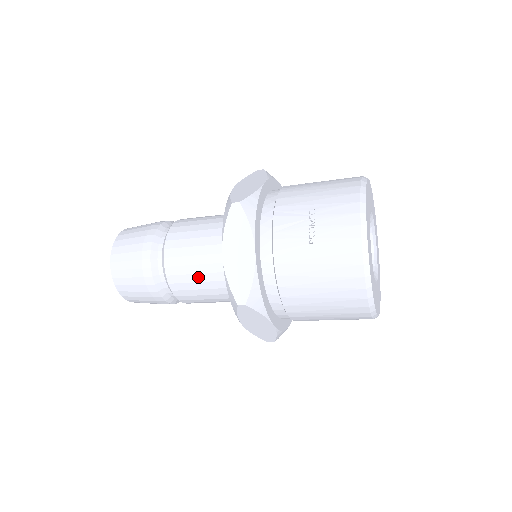
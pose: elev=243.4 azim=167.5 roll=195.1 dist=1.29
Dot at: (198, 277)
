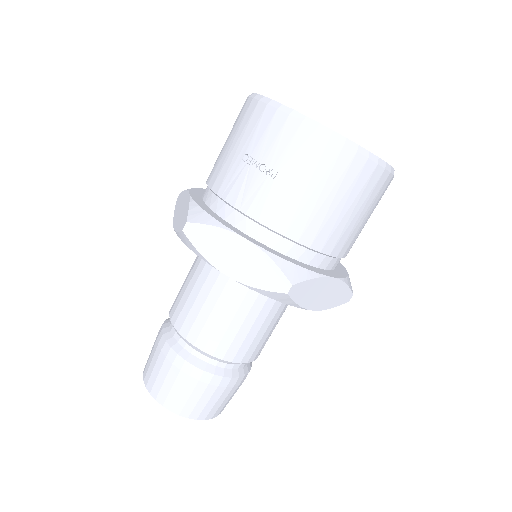
Dot at: (235, 323)
